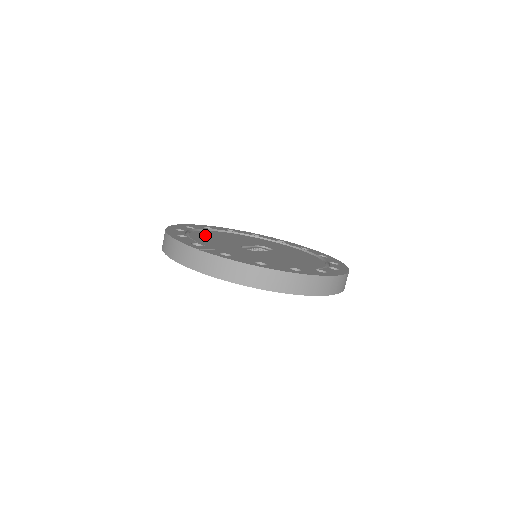
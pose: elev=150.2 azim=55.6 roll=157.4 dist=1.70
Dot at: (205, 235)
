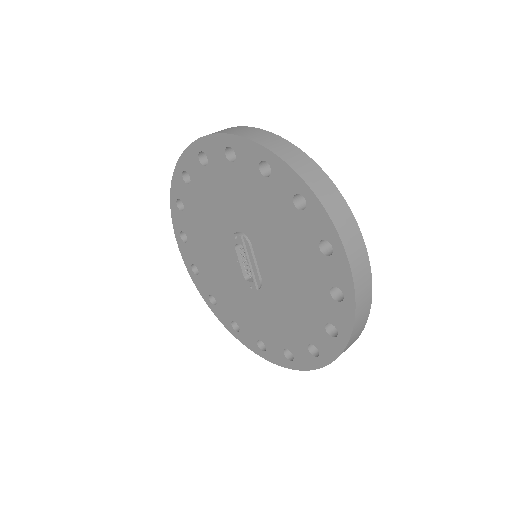
Dot at: occluded
